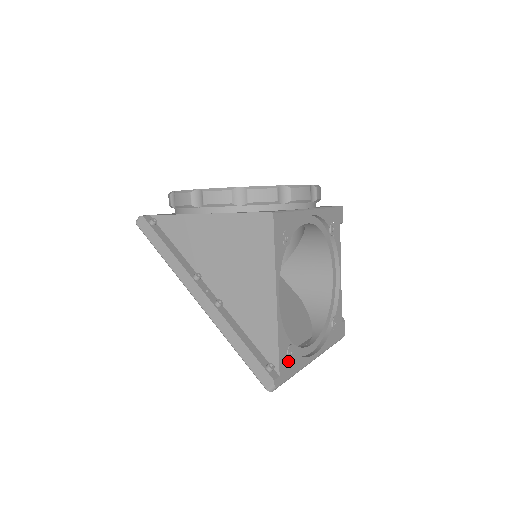
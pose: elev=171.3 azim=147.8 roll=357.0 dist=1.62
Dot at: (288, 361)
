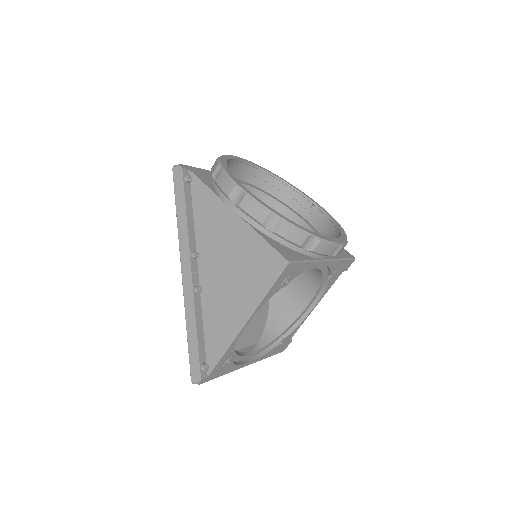
Dot at: (222, 367)
